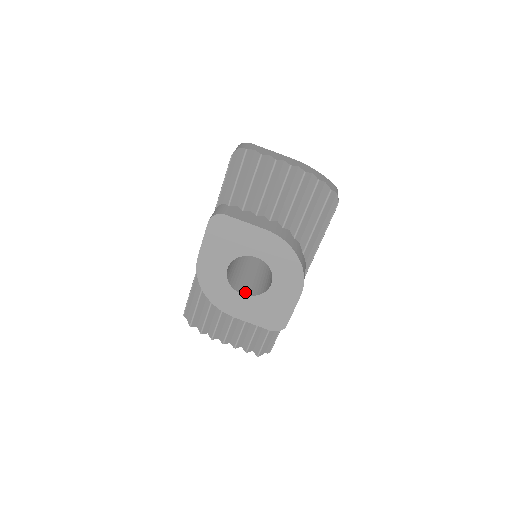
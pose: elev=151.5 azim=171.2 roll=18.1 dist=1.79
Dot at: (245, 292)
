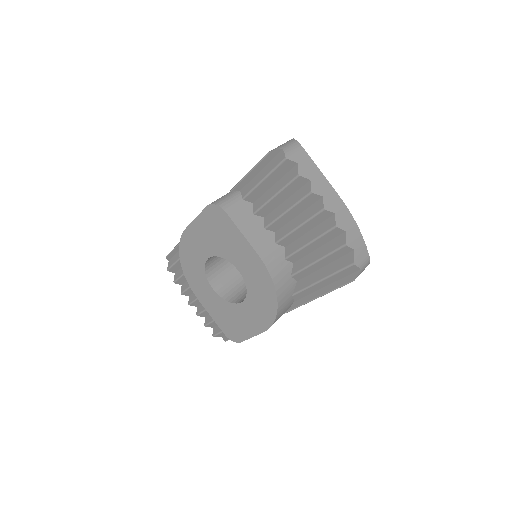
Dot at: (218, 287)
